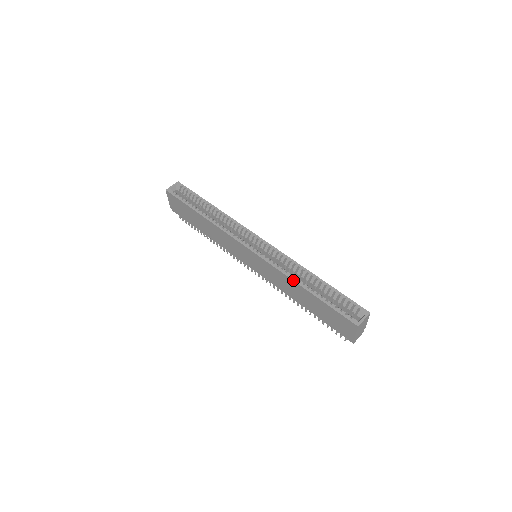
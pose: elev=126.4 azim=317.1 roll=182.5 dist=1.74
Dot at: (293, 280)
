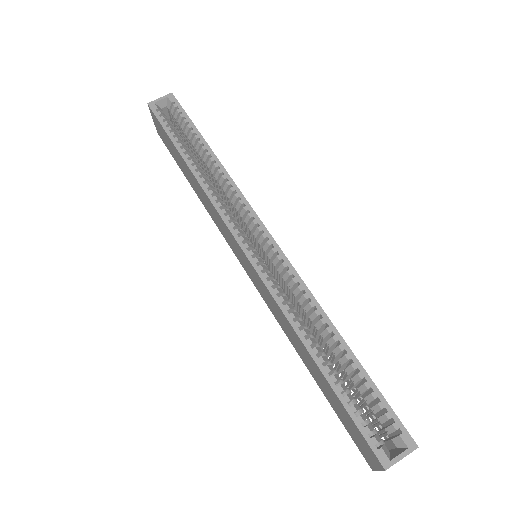
Dot at: (296, 332)
